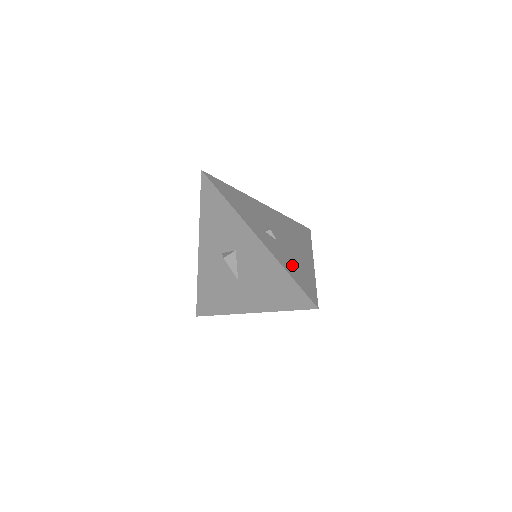
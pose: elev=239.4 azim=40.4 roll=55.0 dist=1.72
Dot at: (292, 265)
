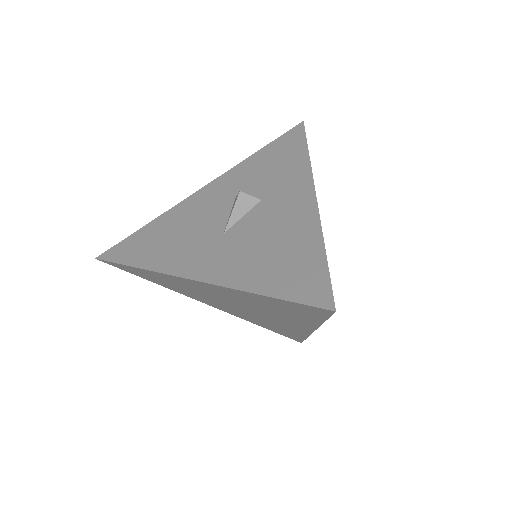
Dot at: occluded
